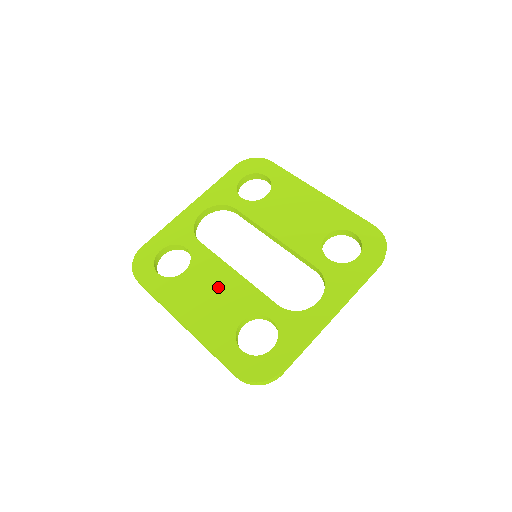
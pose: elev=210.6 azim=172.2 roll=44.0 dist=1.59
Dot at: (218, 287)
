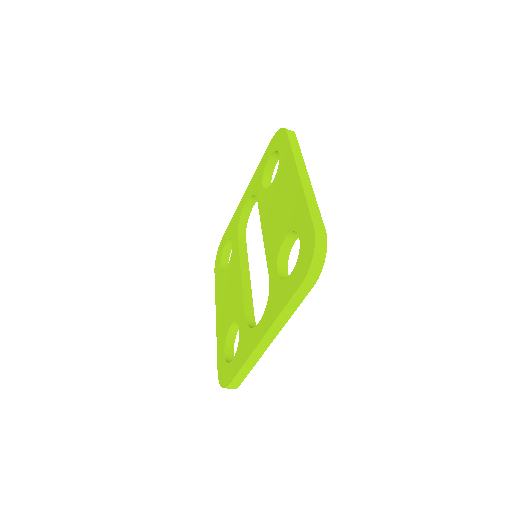
Dot at: (232, 287)
